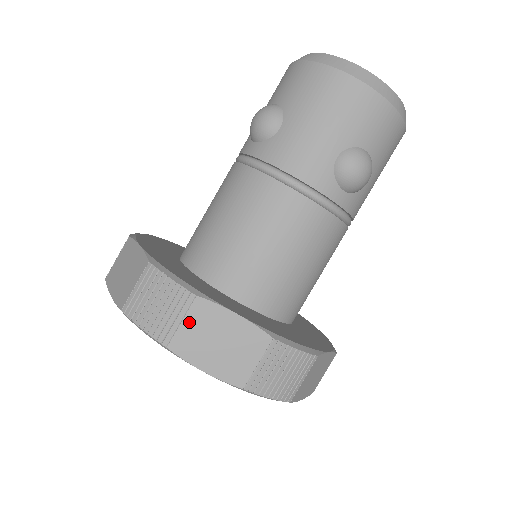
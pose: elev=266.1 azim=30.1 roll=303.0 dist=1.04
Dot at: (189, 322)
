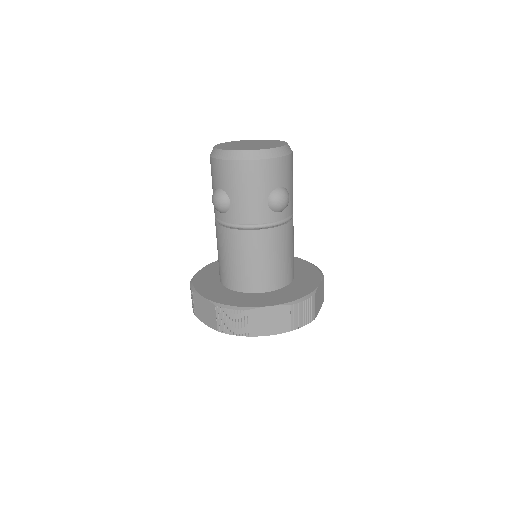
Dot at: (251, 322)
